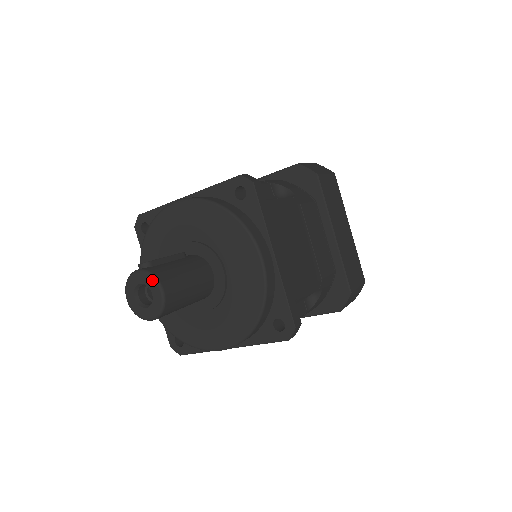
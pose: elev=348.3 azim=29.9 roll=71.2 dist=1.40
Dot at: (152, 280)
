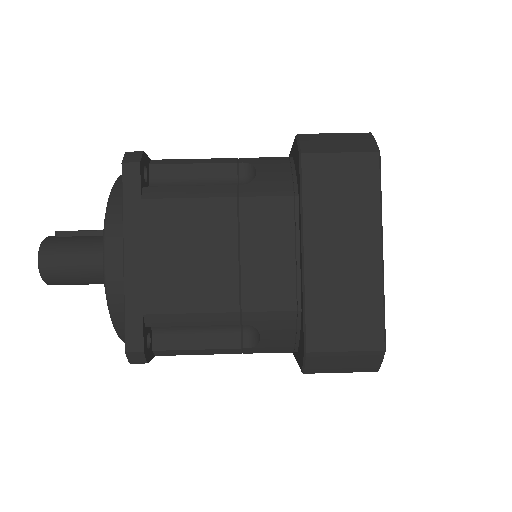
Dot at: (40, 248)
